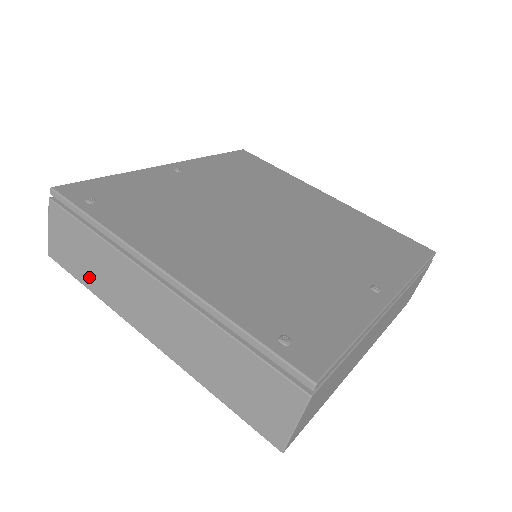
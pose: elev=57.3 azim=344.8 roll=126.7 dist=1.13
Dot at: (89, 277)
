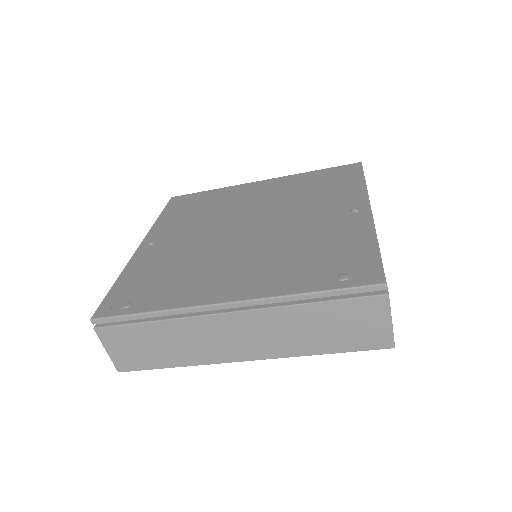
Dot at: (168, 358)
